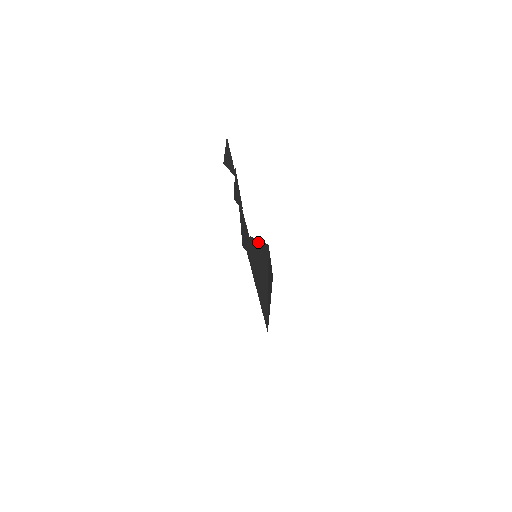
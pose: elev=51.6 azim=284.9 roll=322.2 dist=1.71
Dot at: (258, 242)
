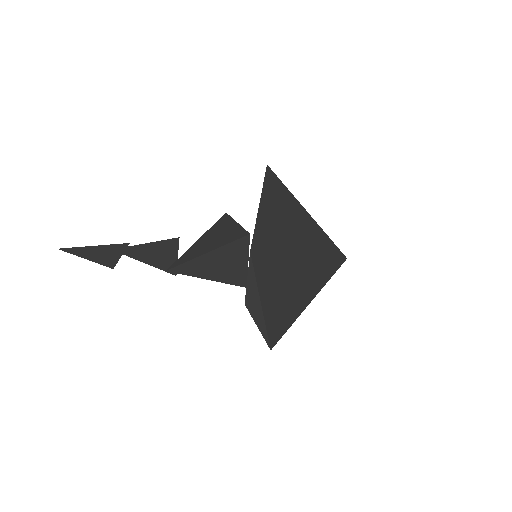
Dot at: (252, 289)
